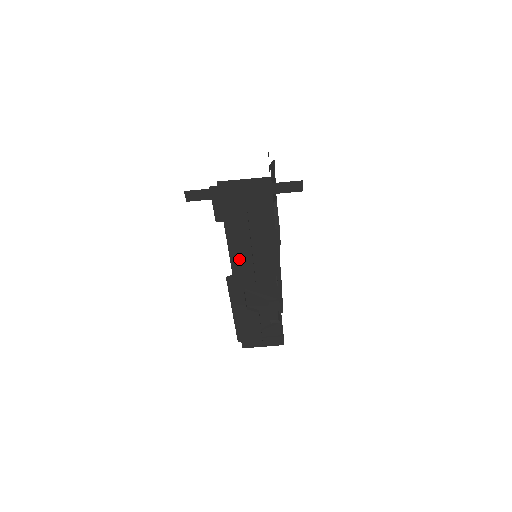
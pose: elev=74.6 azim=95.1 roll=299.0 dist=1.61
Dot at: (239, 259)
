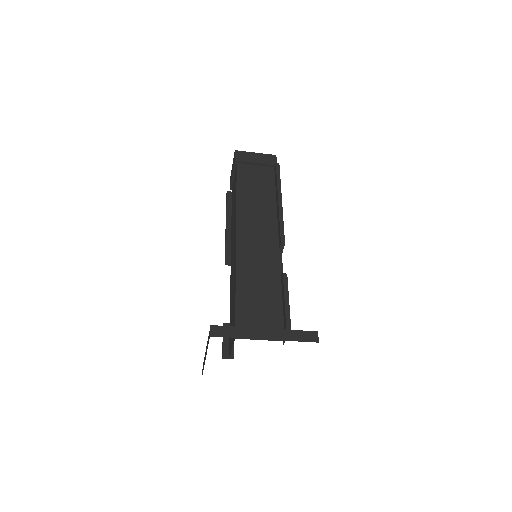
Dot at: occluded
